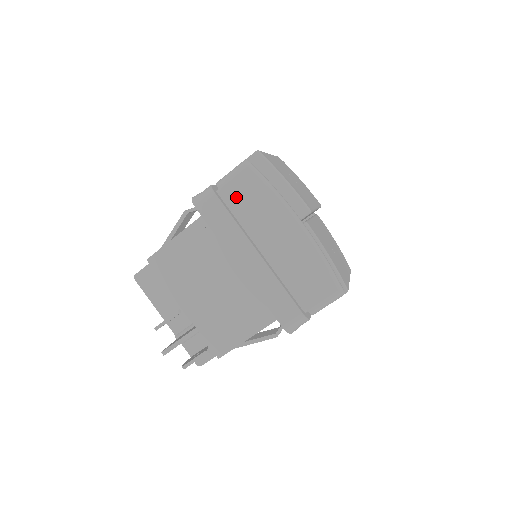
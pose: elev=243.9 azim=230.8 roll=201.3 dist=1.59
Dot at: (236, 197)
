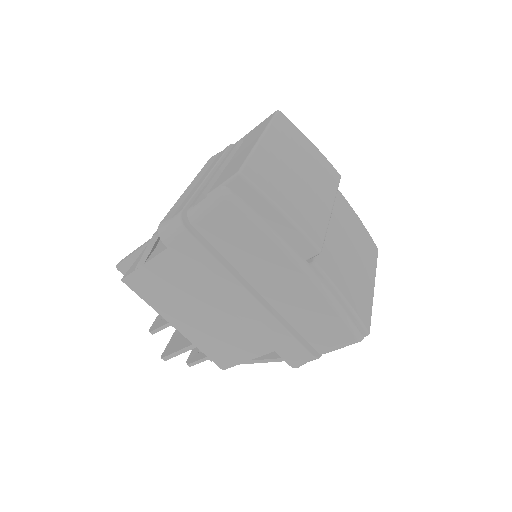
Dot at: (216, 235)
